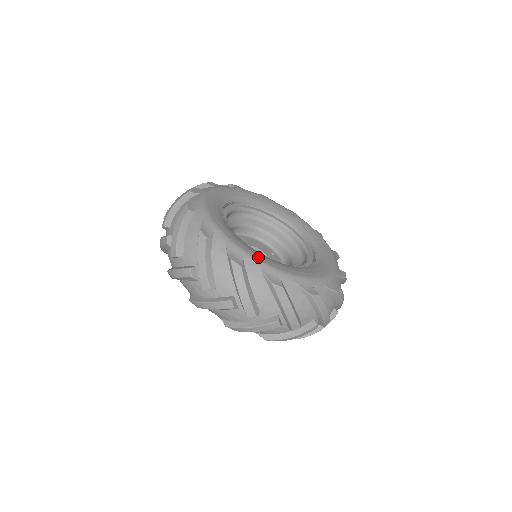
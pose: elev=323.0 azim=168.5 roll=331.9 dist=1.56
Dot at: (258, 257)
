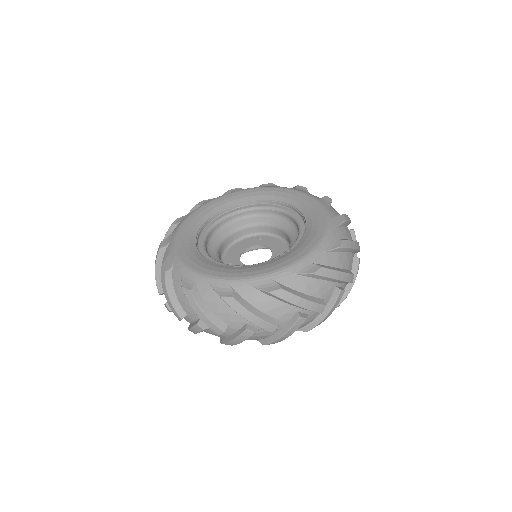
Dot at: (280, 266)
